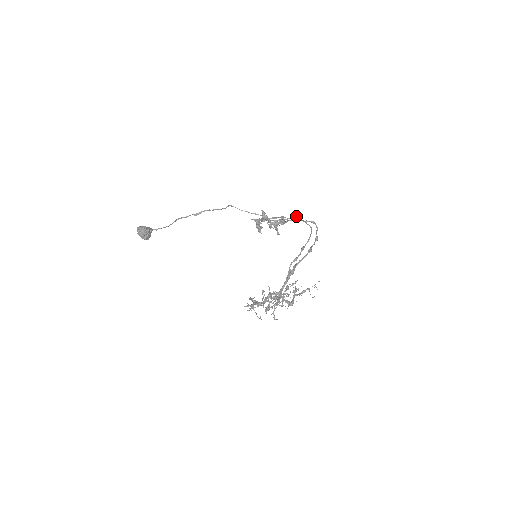
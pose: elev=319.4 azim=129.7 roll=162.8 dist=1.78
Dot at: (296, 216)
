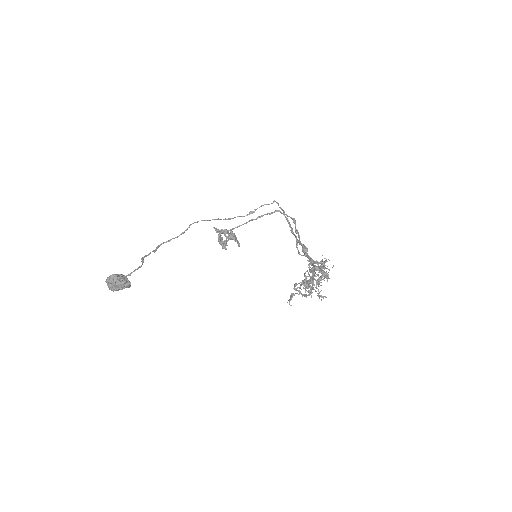
Dot at: (274, 200)
